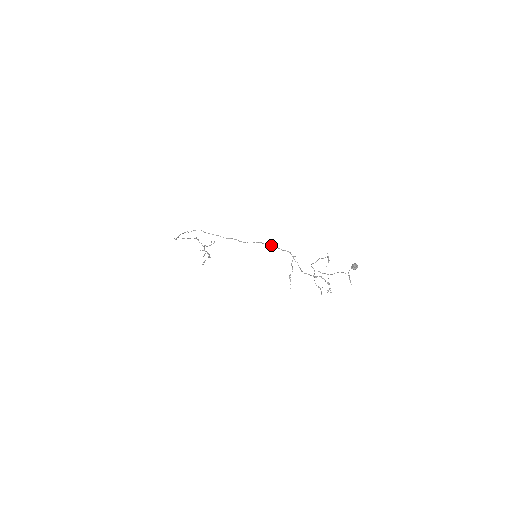
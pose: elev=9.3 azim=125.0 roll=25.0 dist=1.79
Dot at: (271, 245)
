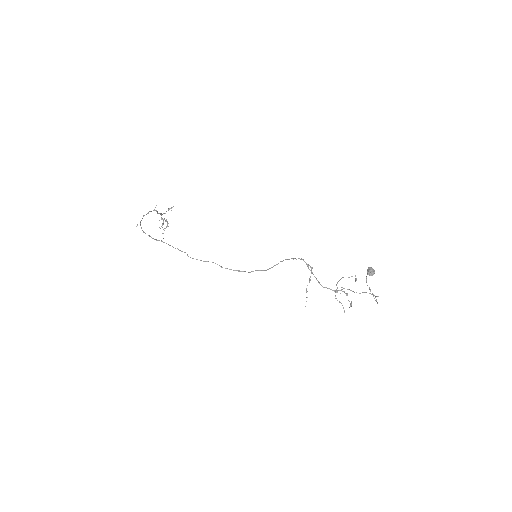
Dot at: (287, 259)
